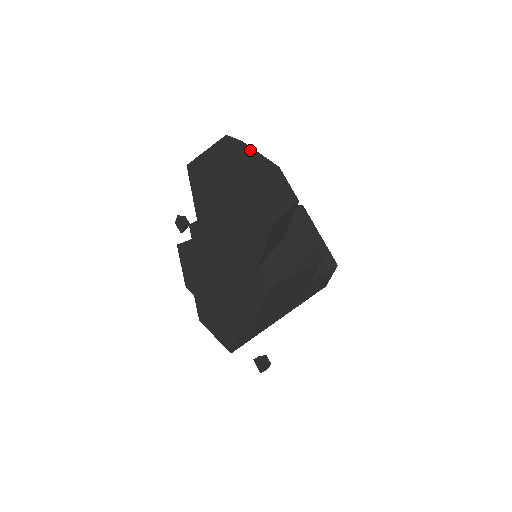
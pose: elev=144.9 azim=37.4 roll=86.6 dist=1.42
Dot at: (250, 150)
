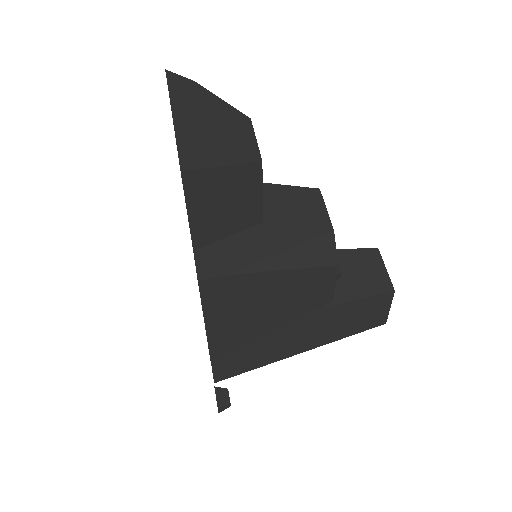
Dot at: (201, 91)
